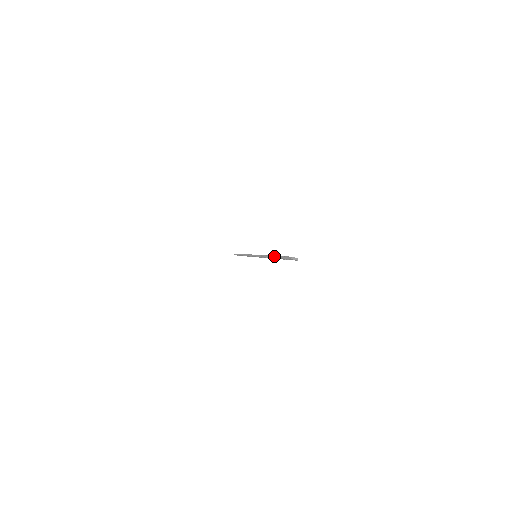
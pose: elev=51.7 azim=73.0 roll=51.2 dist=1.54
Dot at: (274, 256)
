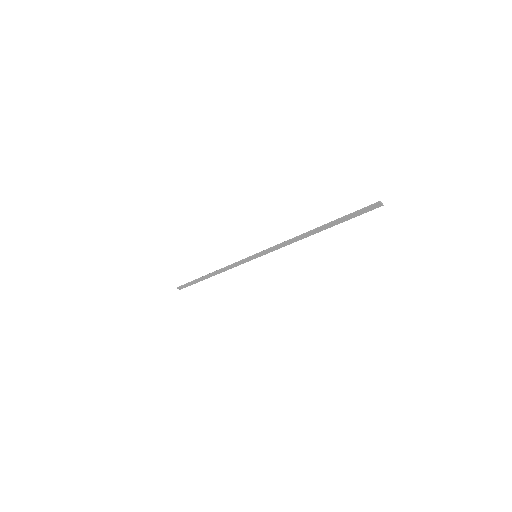
Dot at: (326, 224)
